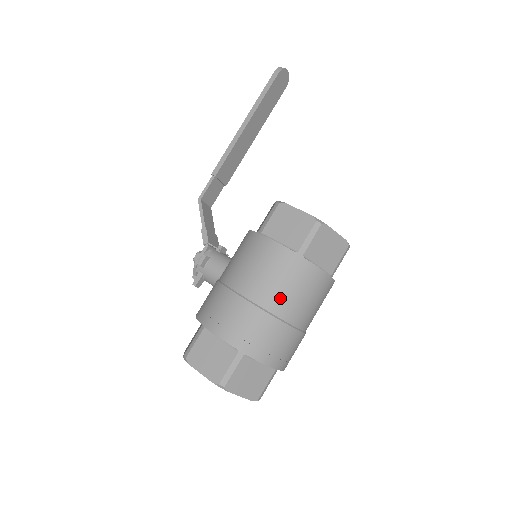
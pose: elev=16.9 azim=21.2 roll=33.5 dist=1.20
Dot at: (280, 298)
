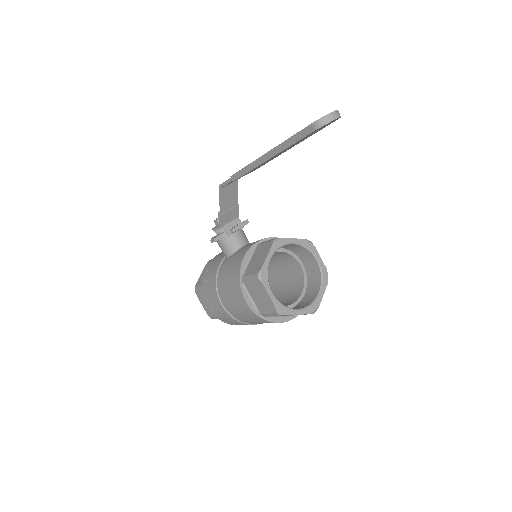
Dot at: (246, 320)
